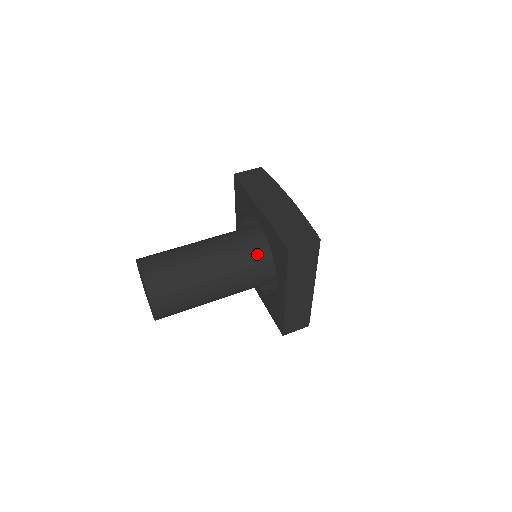
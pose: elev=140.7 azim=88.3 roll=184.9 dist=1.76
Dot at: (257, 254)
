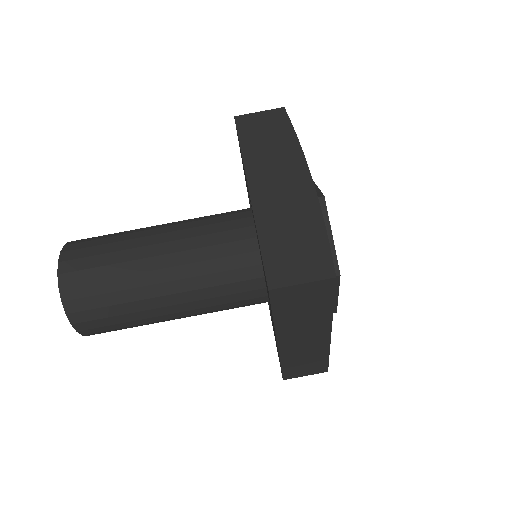
Dot at: (244, 263)
